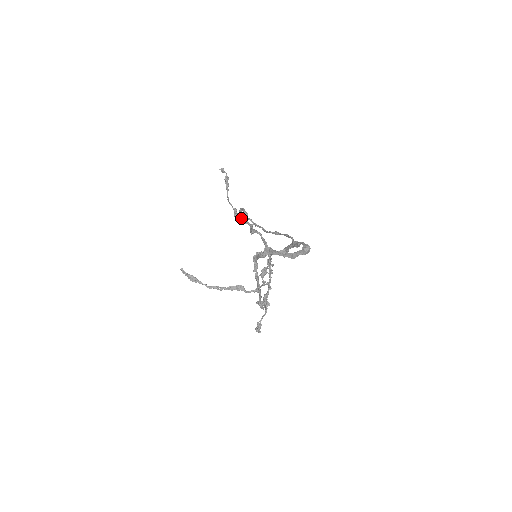
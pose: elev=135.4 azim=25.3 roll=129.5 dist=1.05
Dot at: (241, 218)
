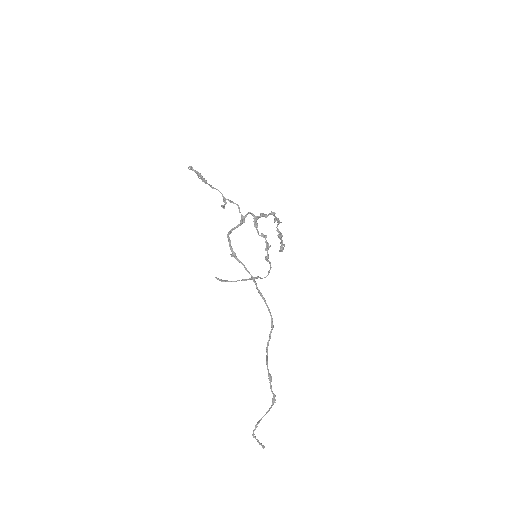
Dot at: (230, 202)
